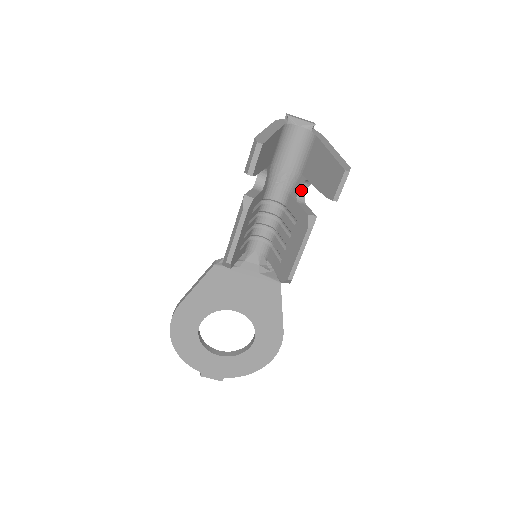
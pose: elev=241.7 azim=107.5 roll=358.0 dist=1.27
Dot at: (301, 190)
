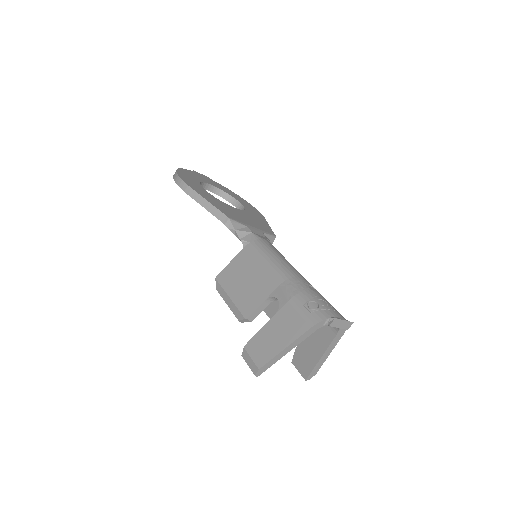
Dot at: occluded
